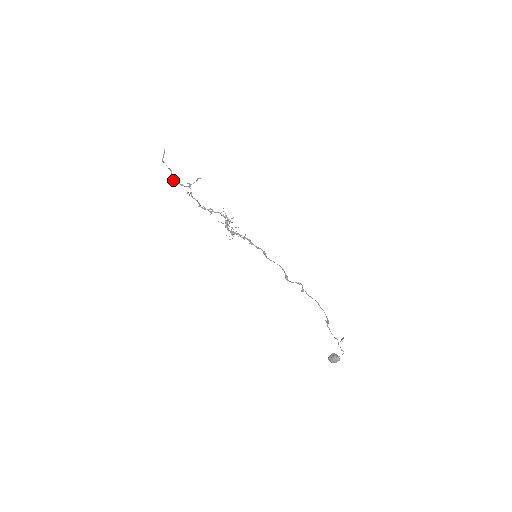
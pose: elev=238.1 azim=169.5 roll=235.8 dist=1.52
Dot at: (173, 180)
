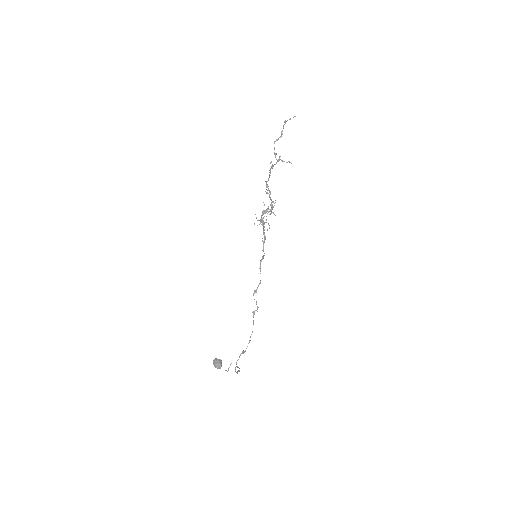
Dot at: (274, 143)
